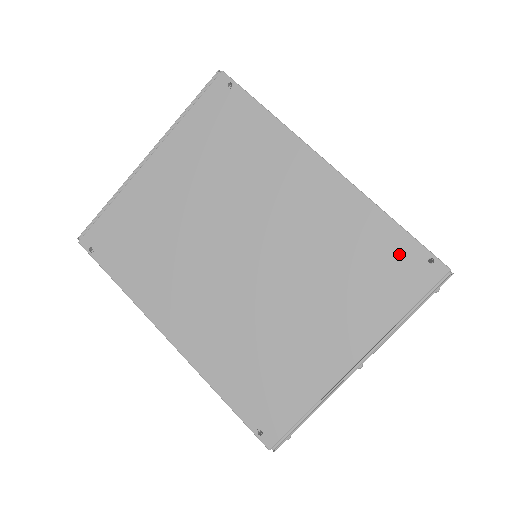
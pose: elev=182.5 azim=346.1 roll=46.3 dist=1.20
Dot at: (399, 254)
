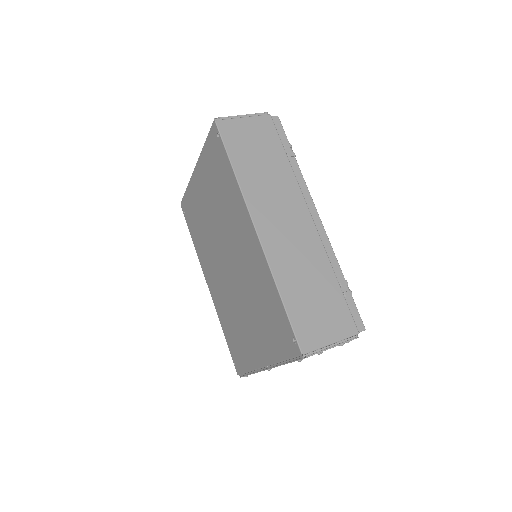
Dot at: (281, 322)
